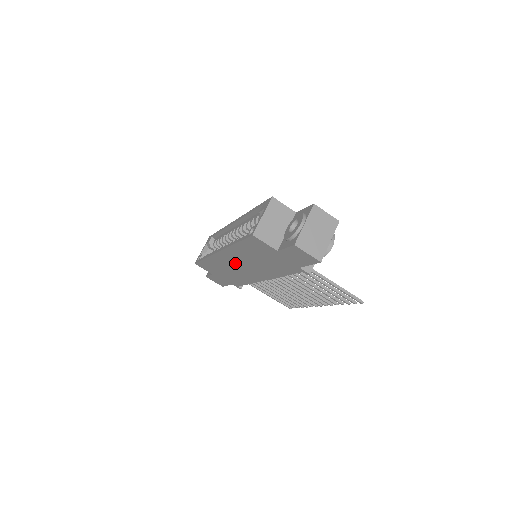
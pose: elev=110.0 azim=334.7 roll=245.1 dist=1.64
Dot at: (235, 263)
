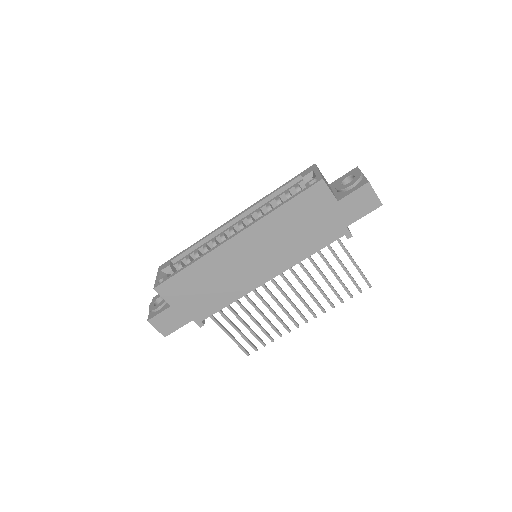
Dot at: (245, 255)
